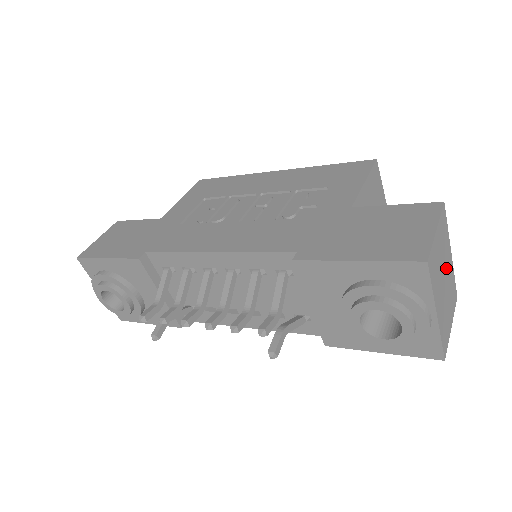
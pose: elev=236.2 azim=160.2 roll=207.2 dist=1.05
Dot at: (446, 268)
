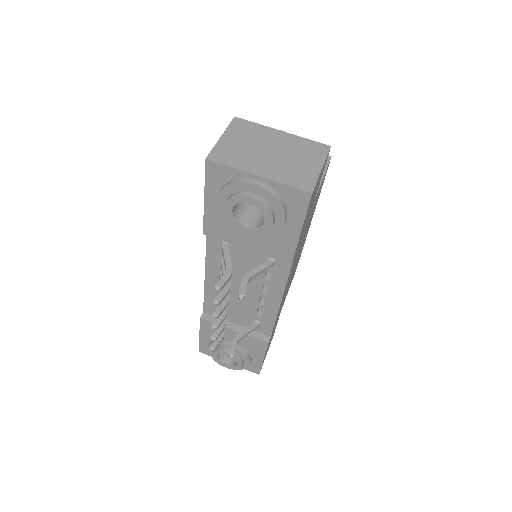
Dot at: (271, 144)
